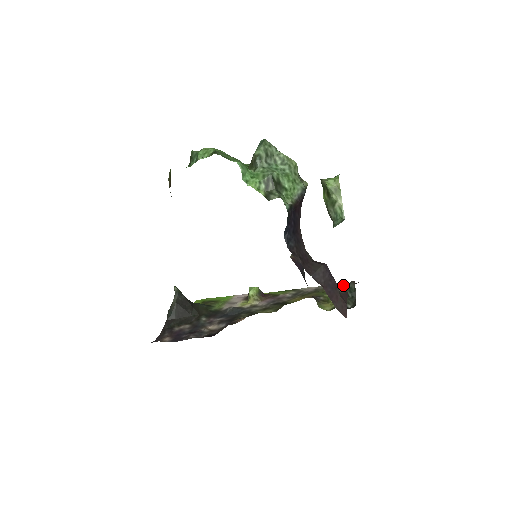
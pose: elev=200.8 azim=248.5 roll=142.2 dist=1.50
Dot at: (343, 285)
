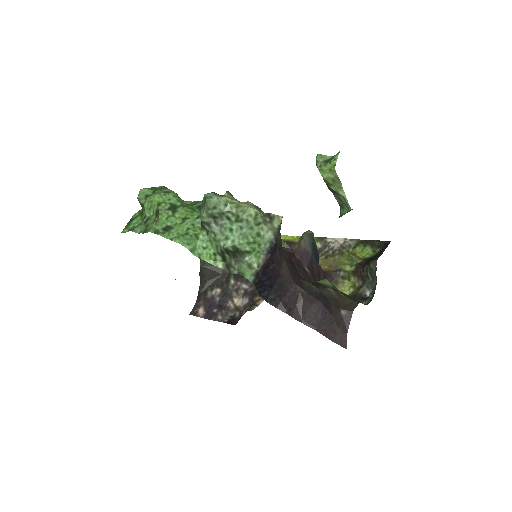
Dot at: (372, 244)
